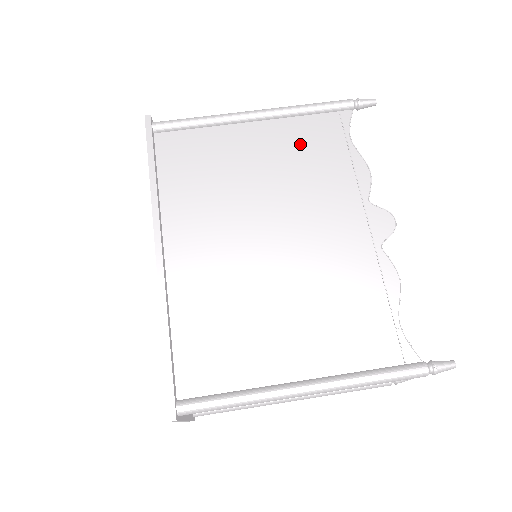
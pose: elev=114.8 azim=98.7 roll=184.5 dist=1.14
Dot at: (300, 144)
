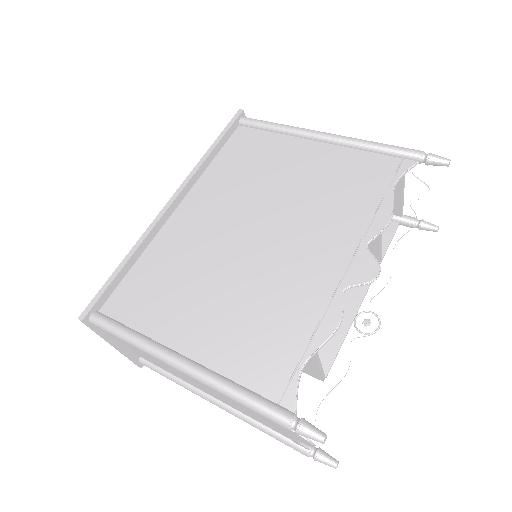
Dot at: (343, 172)
